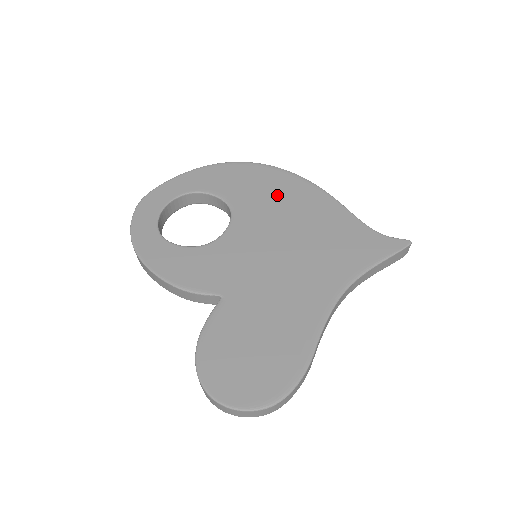
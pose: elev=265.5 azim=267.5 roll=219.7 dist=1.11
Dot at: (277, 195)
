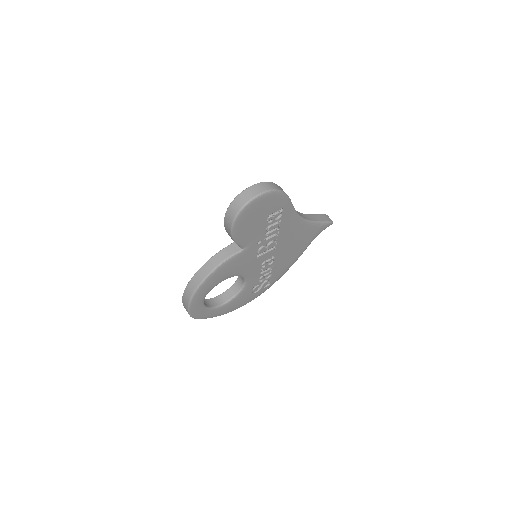
Dot at: occluded
